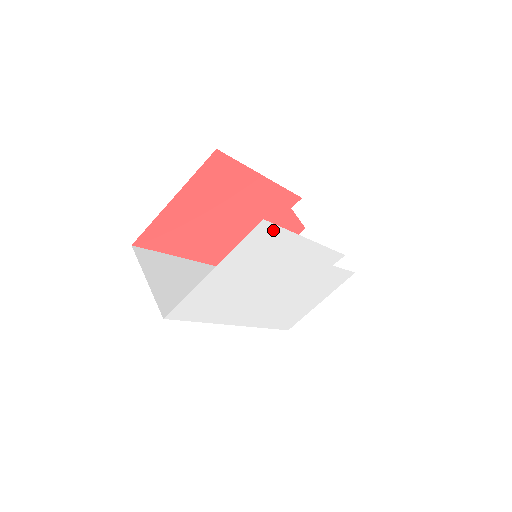
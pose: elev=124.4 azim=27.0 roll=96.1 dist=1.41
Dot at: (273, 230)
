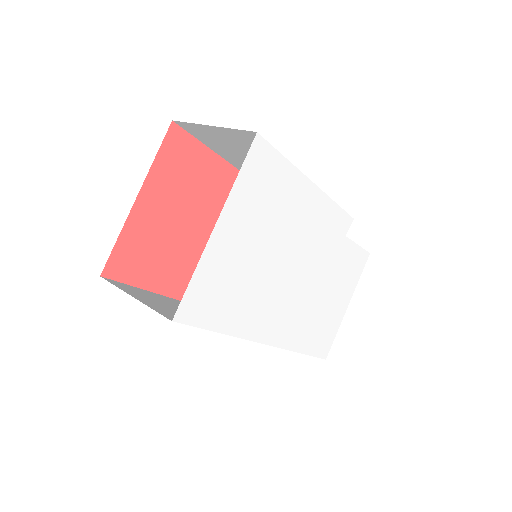
Dot at: (271, 156)
